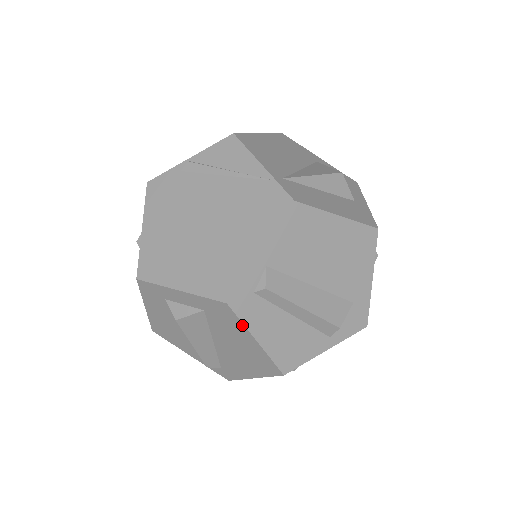
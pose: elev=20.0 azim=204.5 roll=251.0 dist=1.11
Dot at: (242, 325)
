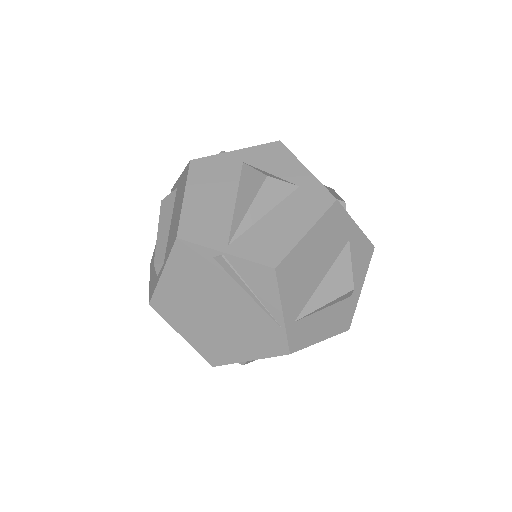
Dot at: occluded
